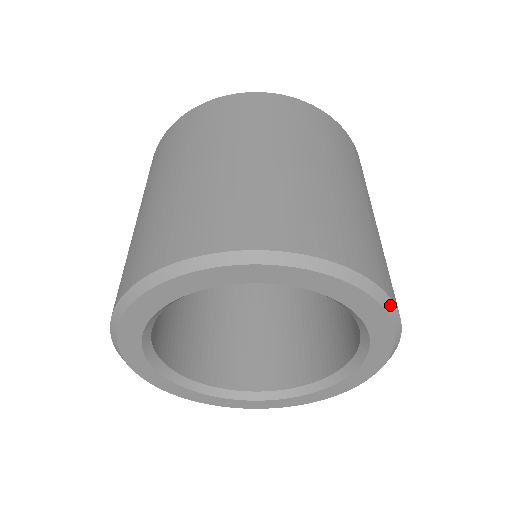
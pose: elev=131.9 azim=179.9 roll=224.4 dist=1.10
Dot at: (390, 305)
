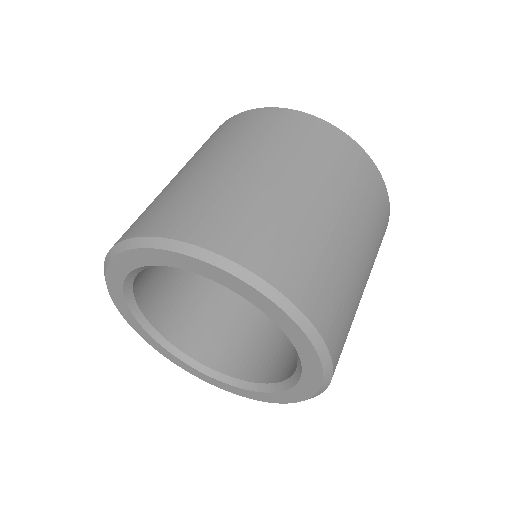
Dot at: (241, 271)
